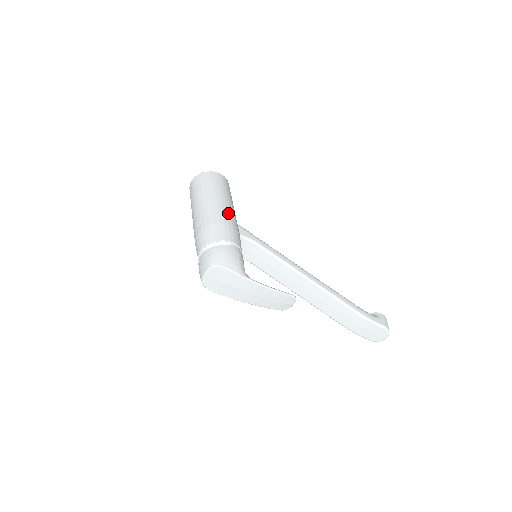
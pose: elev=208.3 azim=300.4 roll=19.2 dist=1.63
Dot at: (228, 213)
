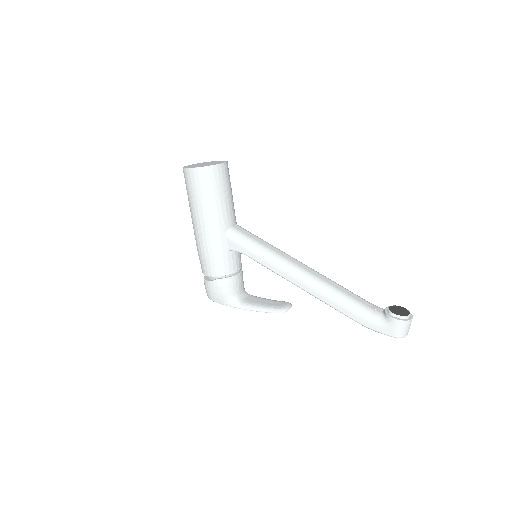
Dot at: (207, 238)
